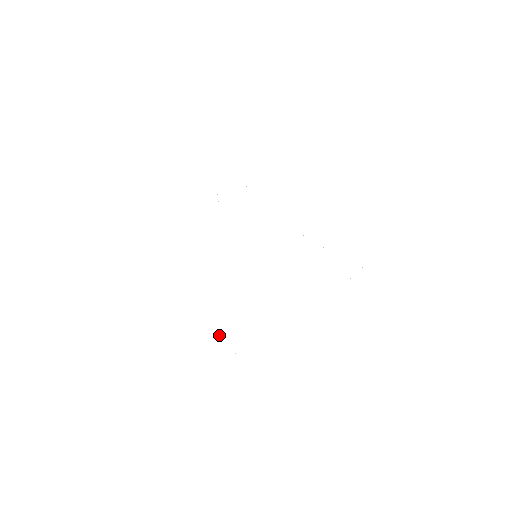
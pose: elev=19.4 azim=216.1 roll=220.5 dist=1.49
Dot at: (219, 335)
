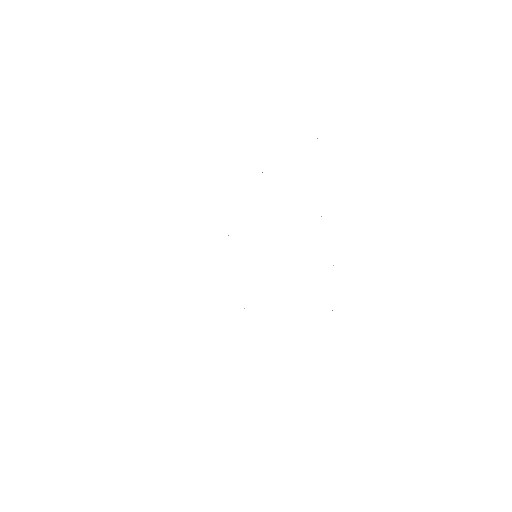
Dot at: occluded
